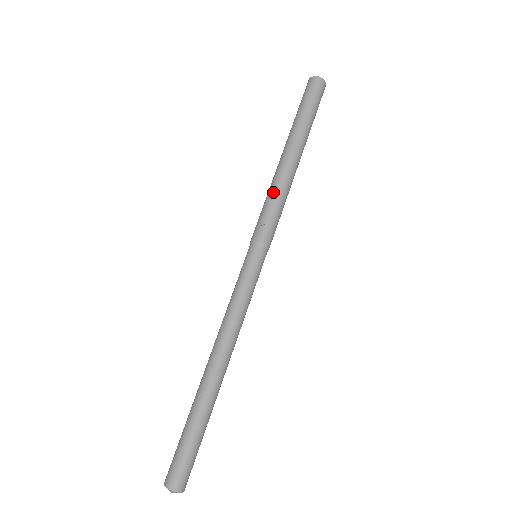
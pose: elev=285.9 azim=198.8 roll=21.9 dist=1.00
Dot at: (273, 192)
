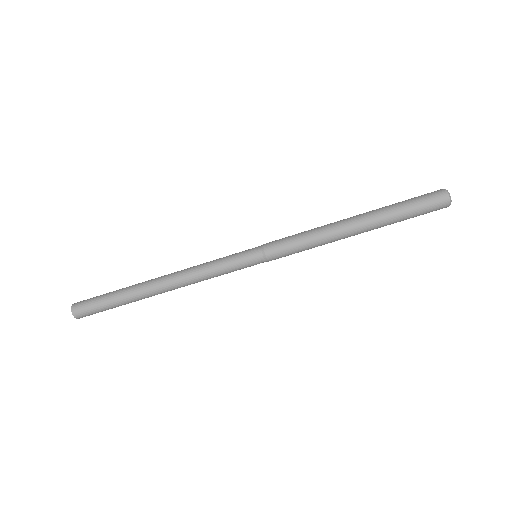
Dot at: (314, 238)
